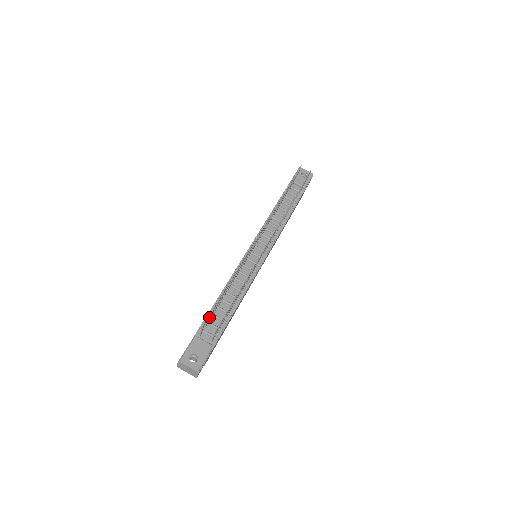
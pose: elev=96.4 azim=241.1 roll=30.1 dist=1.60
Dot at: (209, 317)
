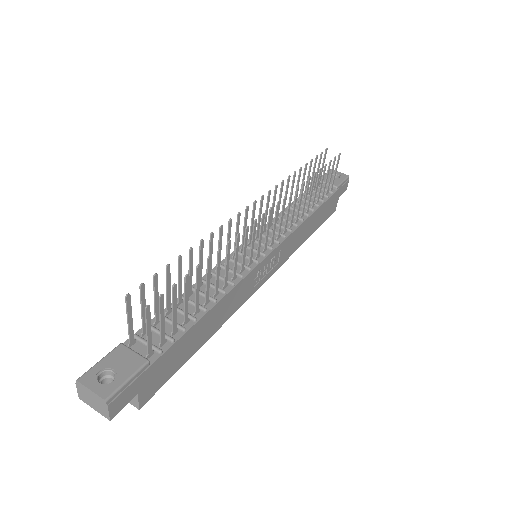
Dot at: (156, 320)
